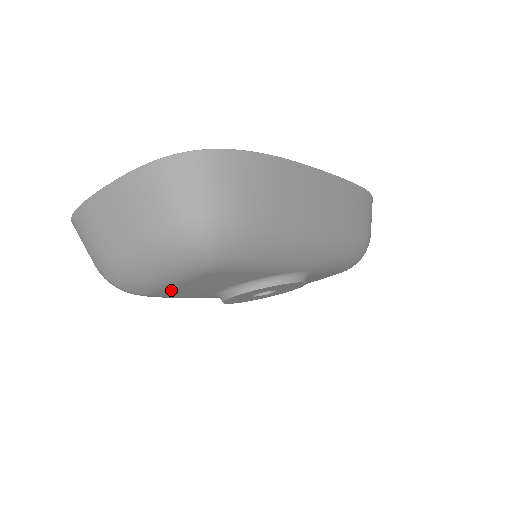
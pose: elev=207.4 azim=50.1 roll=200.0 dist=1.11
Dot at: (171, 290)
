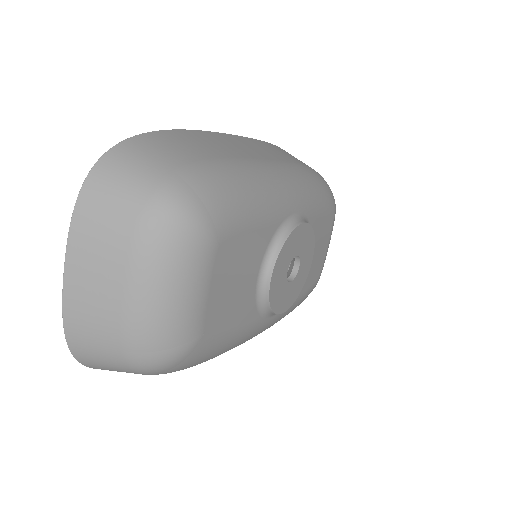
Dot at: (210, 313)
